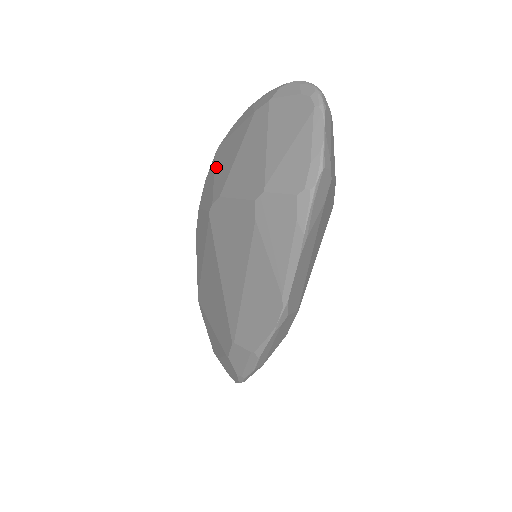
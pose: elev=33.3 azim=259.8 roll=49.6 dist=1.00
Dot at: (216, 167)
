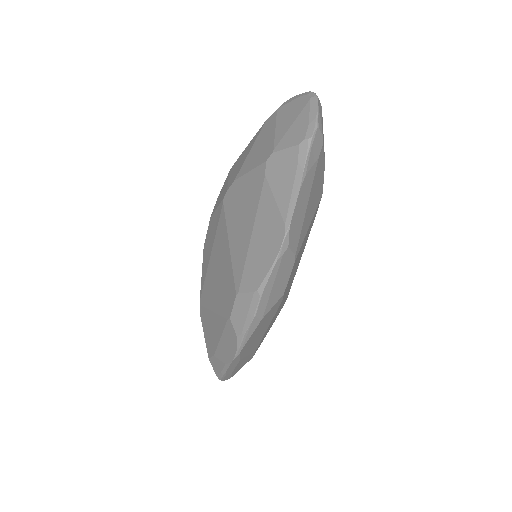
Dot at: (230, 175)
